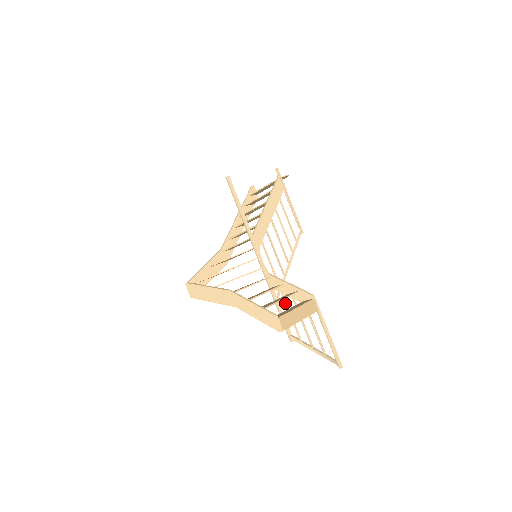
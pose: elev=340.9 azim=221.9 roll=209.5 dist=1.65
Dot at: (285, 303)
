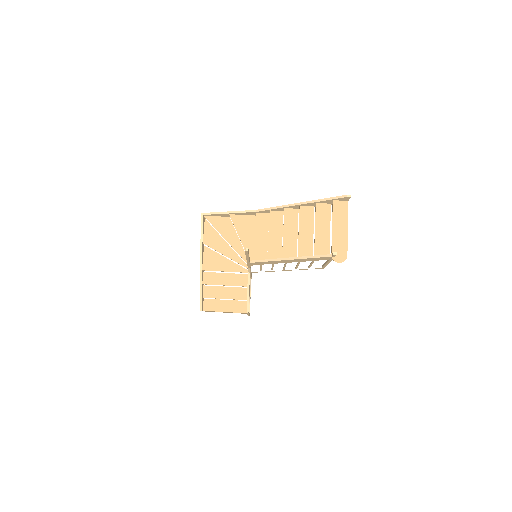
Dot at: occluded
